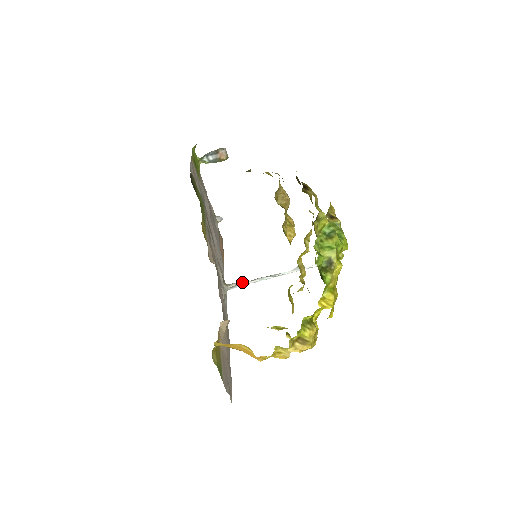
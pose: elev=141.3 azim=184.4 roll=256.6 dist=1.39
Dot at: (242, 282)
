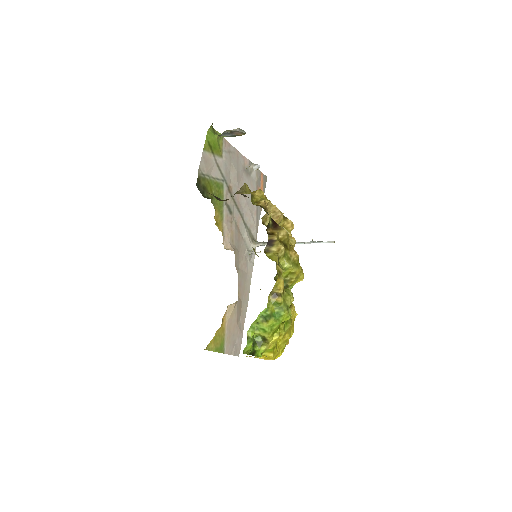
Dot at: occluded
